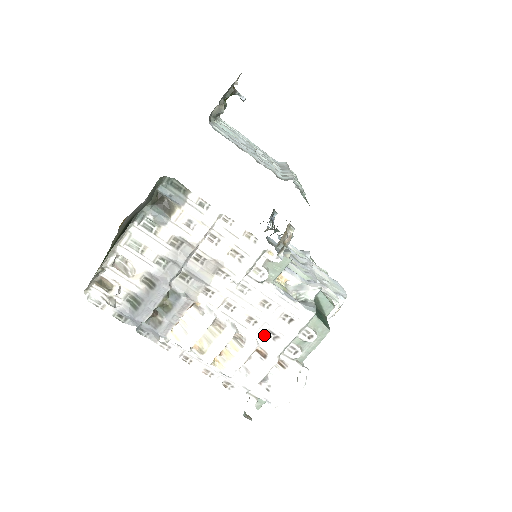
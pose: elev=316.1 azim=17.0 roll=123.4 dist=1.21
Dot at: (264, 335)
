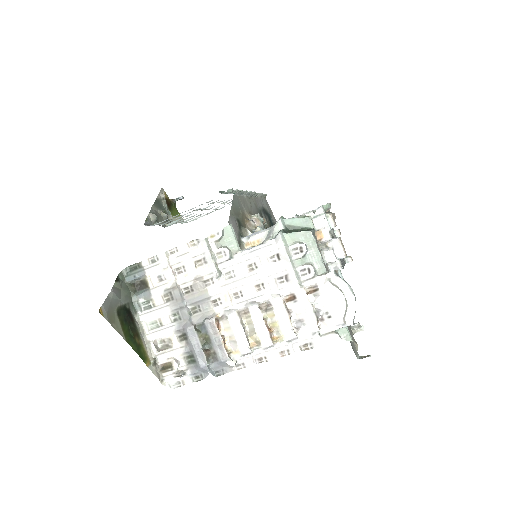
Dot at: (278, 286)
